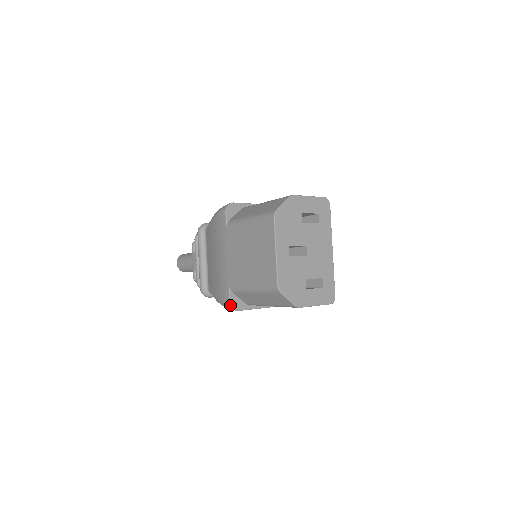
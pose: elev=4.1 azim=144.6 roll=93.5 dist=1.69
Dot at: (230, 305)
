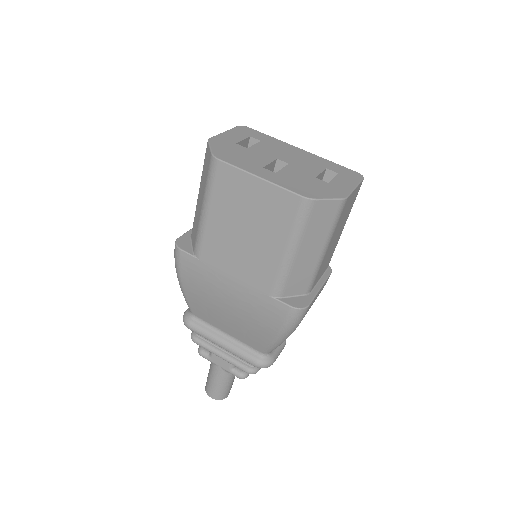
Dot at: (295, 309)
